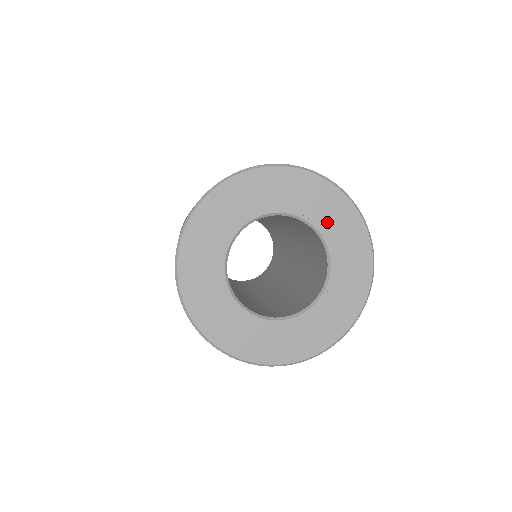
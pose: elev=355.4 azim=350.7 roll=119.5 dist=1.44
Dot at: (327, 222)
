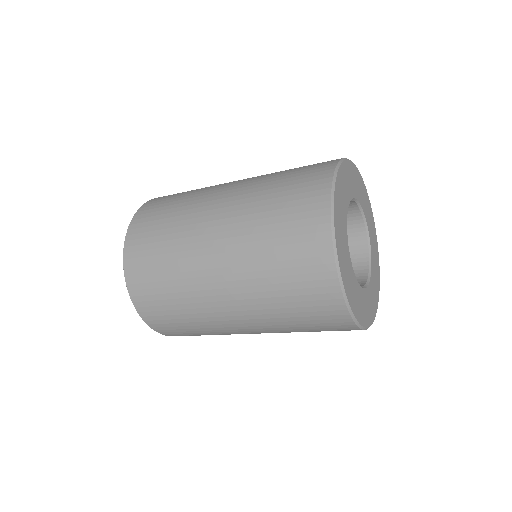
Dot at: (365, 207)
